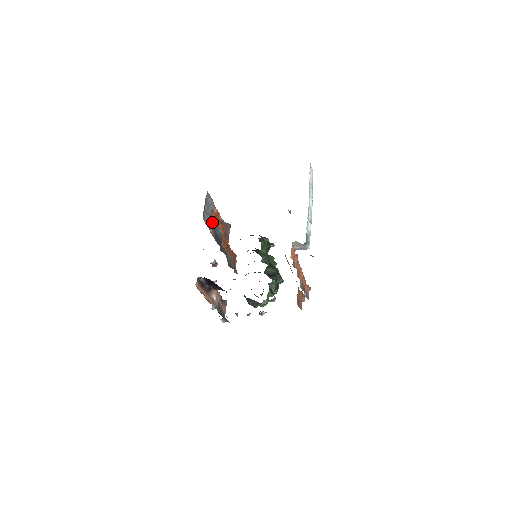
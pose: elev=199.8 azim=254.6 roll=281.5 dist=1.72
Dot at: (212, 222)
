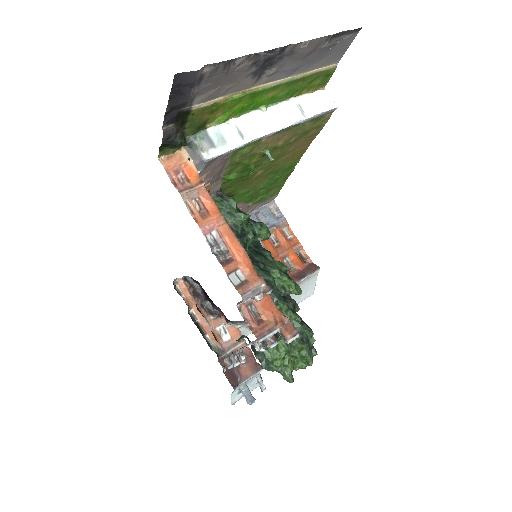
Dot at: (269, 240)
